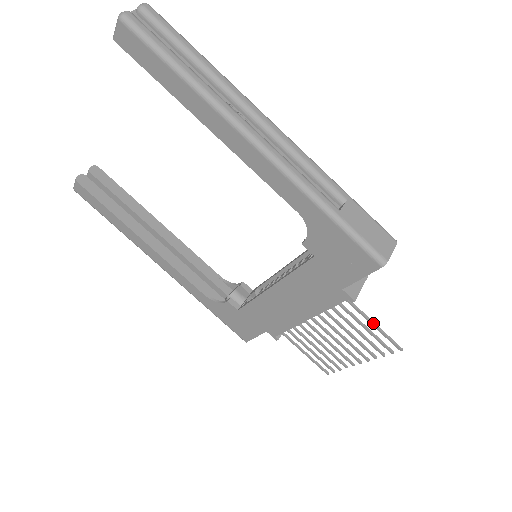
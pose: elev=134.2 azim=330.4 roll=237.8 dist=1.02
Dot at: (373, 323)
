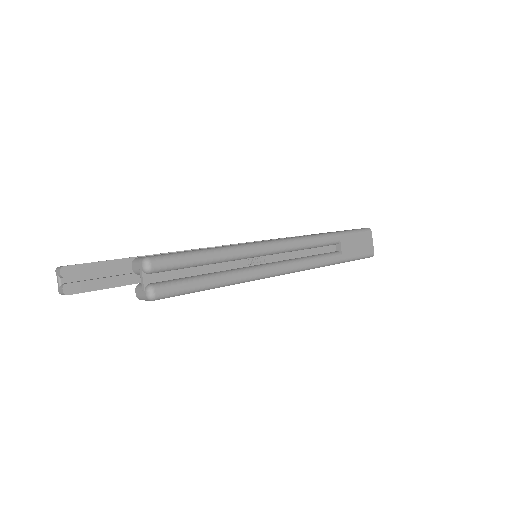
Dot at: occluded
